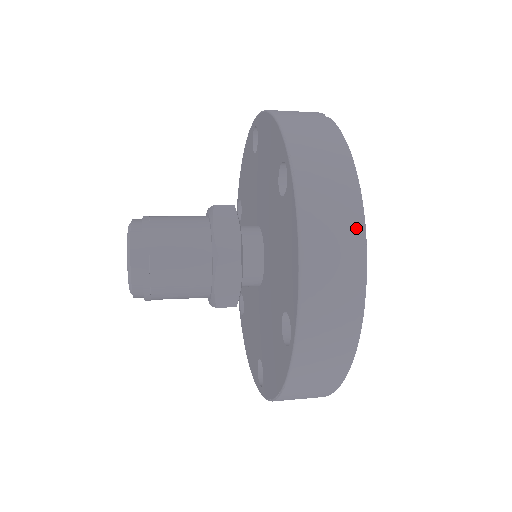
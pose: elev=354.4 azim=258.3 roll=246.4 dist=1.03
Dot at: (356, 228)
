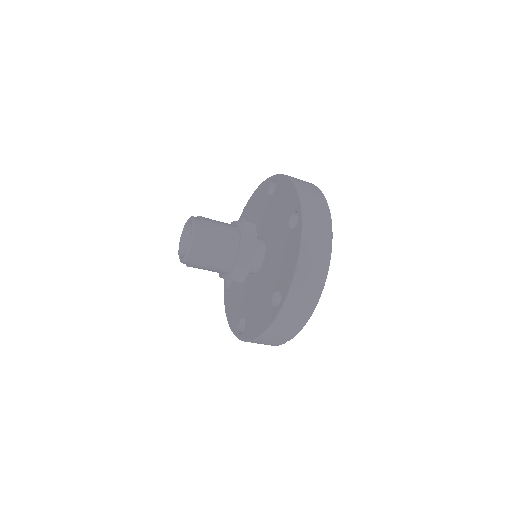
Dot at: (312, 185)
